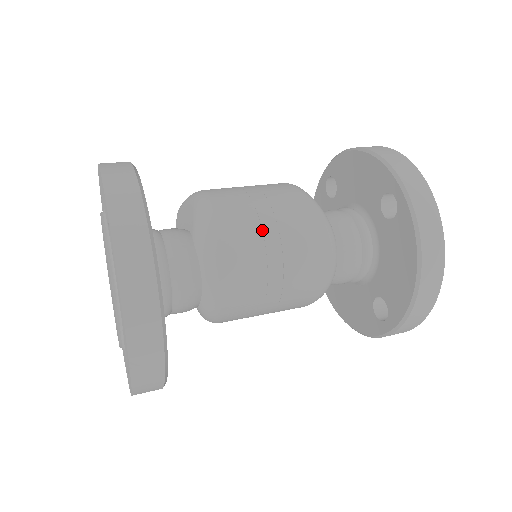
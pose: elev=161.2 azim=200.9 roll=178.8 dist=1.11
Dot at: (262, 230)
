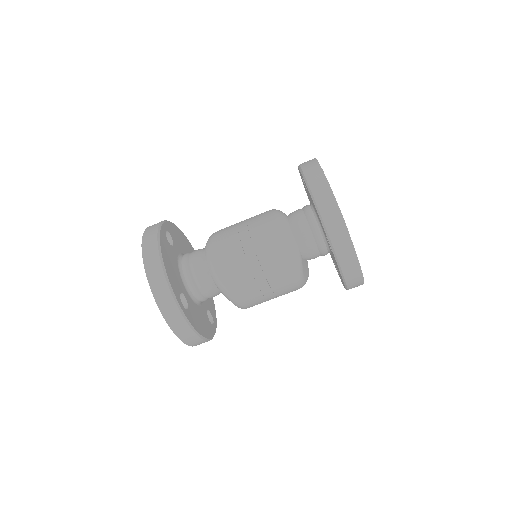
Dot at: (238, 228)
